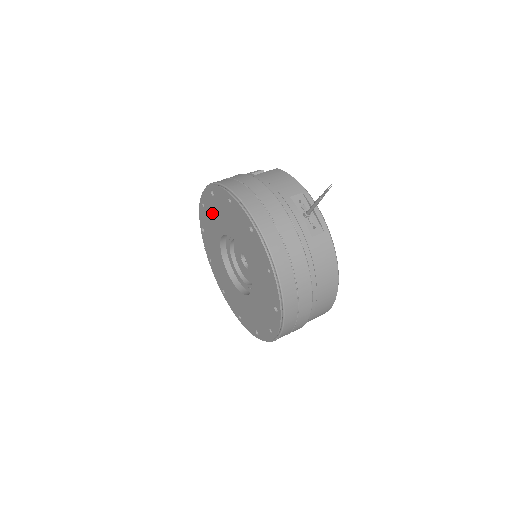
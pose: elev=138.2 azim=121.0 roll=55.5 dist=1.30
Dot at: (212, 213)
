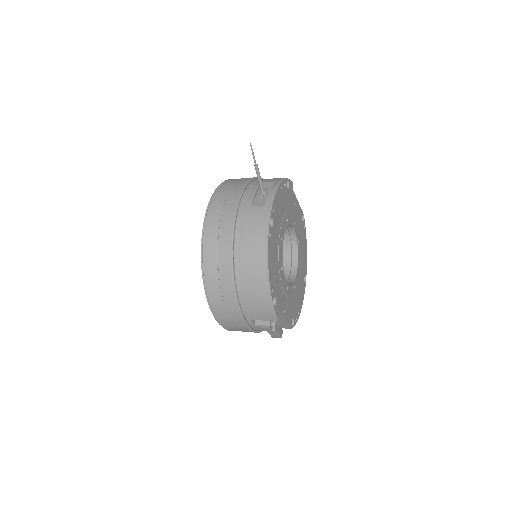
Dot at: occluded
